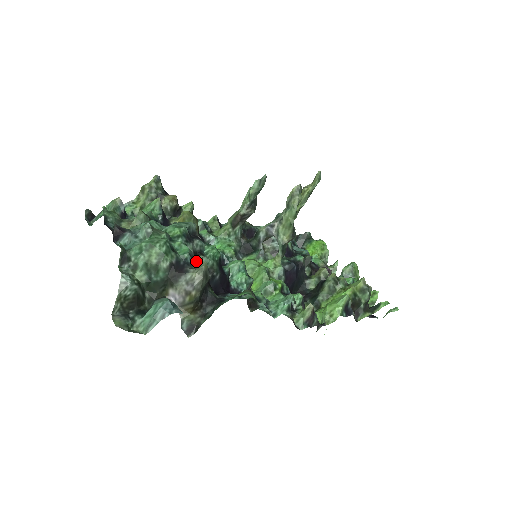
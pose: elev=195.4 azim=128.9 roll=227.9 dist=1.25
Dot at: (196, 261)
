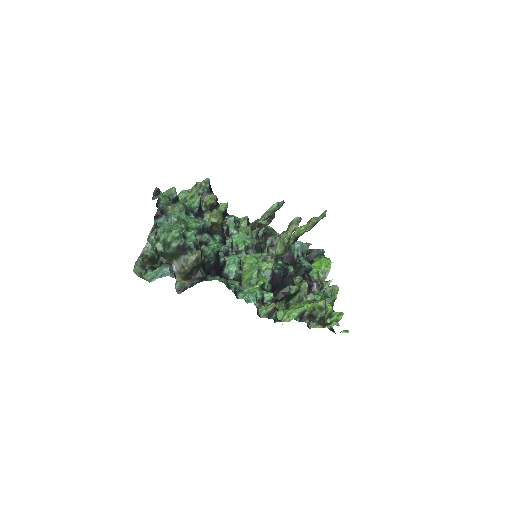
Dot at: (198, 248)
